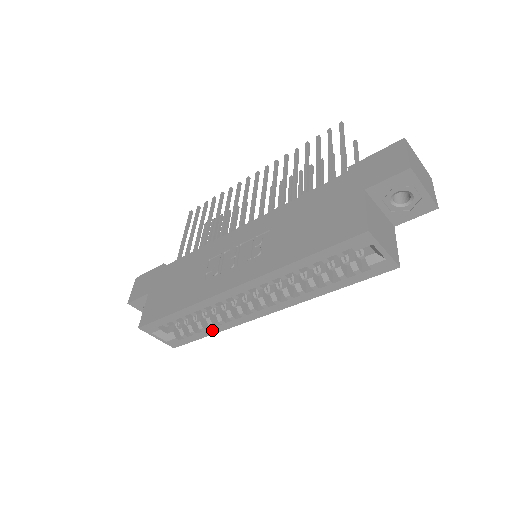
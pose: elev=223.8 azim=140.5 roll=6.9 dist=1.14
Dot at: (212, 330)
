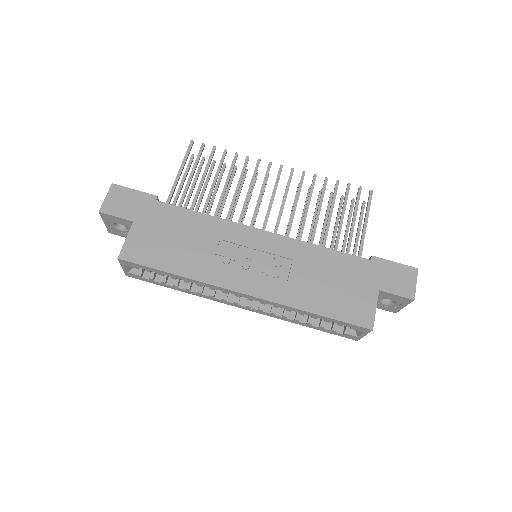
Dot at: (183, 290)
